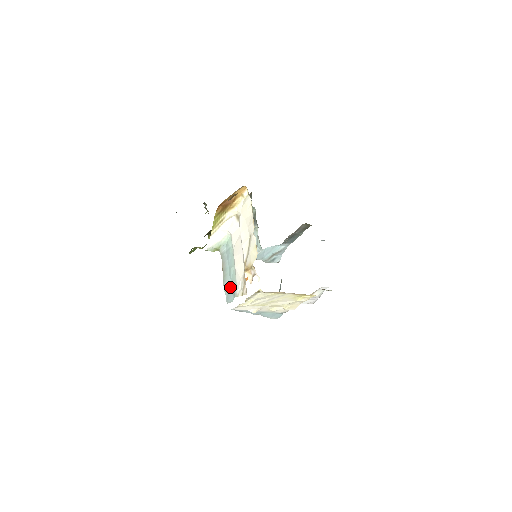
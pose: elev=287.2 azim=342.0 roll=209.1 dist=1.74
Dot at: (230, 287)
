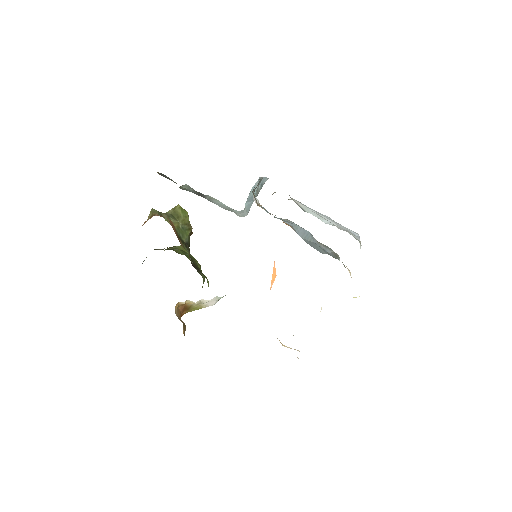
Dot at: occluded
